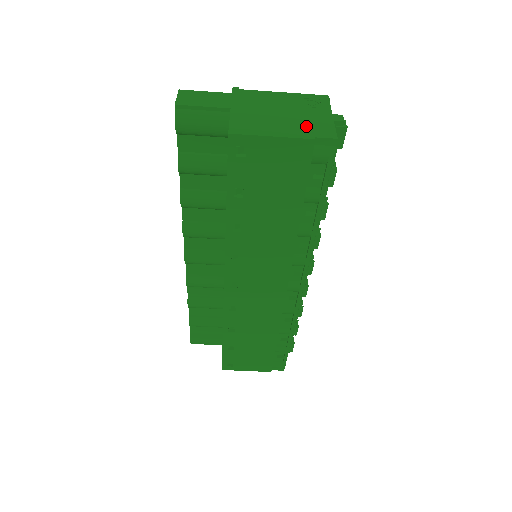
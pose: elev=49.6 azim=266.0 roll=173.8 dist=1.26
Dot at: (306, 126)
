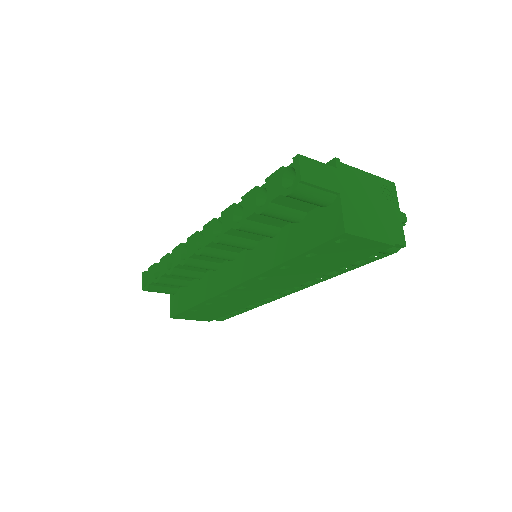
Dot at: (388, 227)
